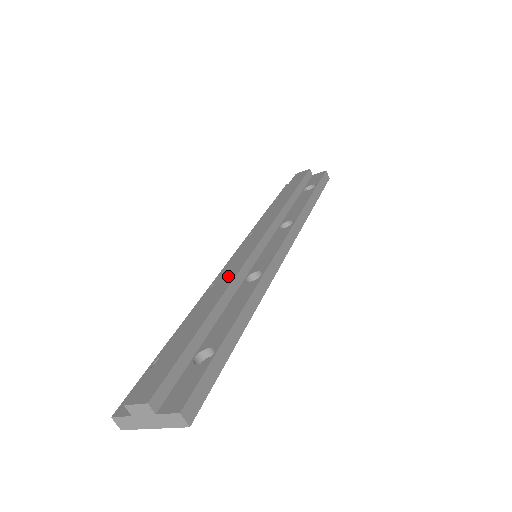
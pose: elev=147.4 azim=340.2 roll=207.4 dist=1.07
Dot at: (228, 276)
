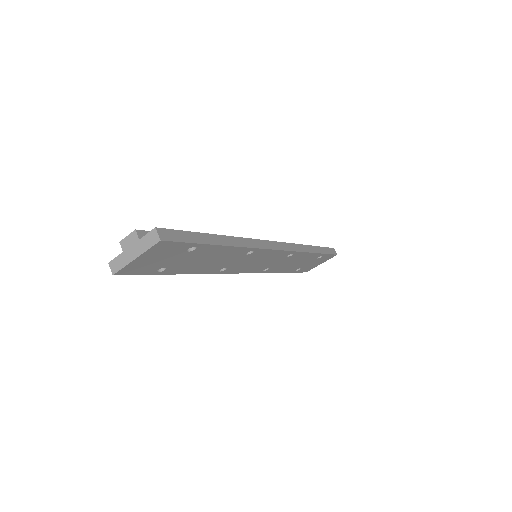
Dot at: occluded
